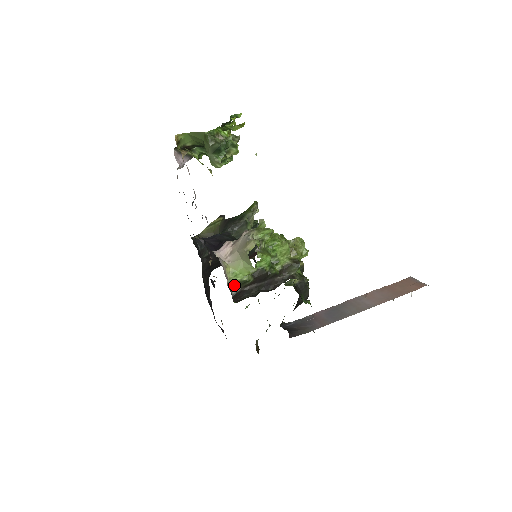
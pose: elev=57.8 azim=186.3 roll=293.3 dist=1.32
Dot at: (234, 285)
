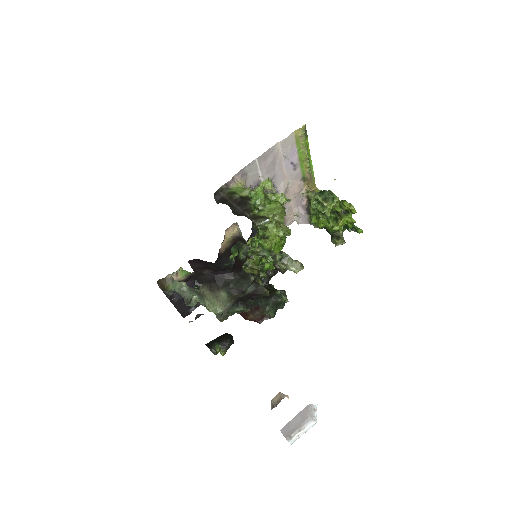
Dot at: (228, 192)
